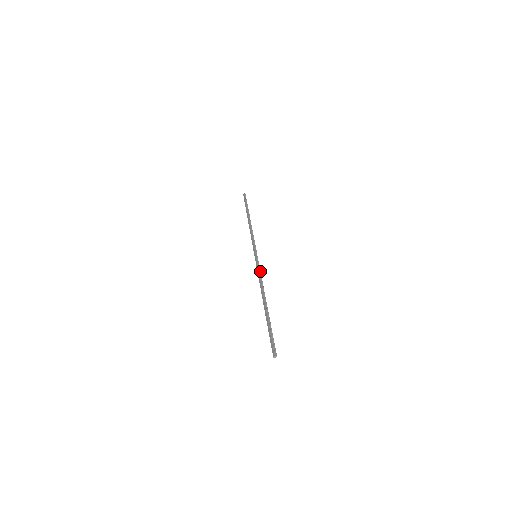
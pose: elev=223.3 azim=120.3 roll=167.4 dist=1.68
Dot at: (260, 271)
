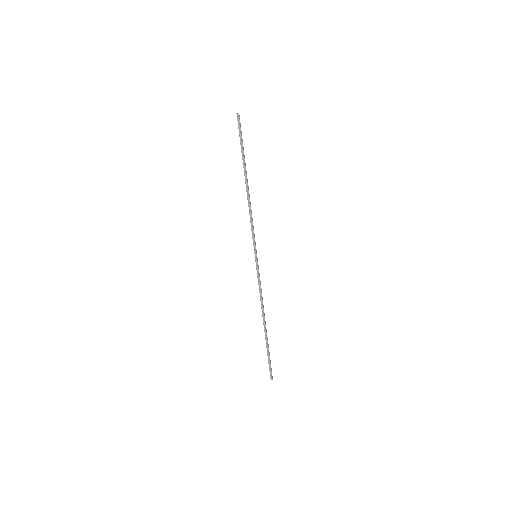
Dot at: (259, 282)
